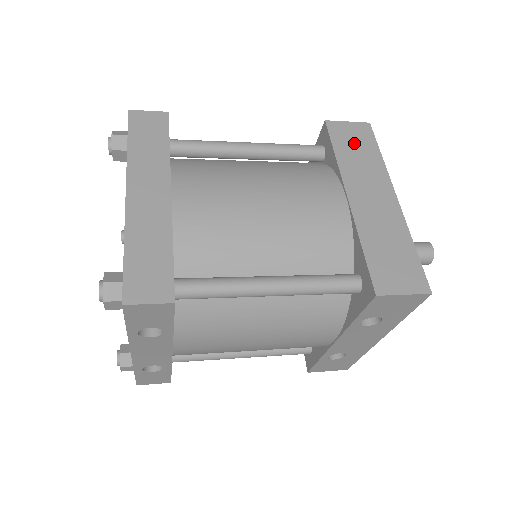
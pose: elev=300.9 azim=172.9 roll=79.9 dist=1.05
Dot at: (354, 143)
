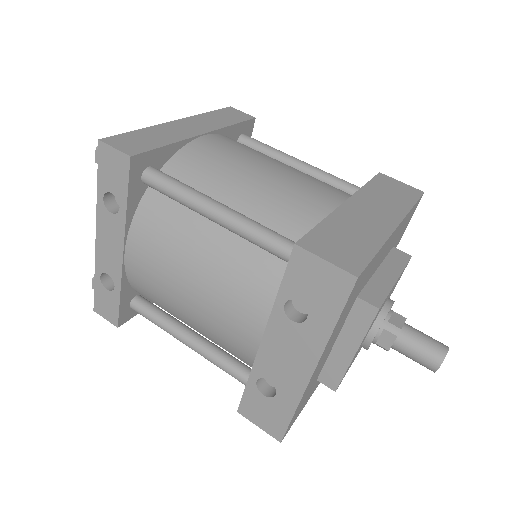
Dot at: (392, 190)
